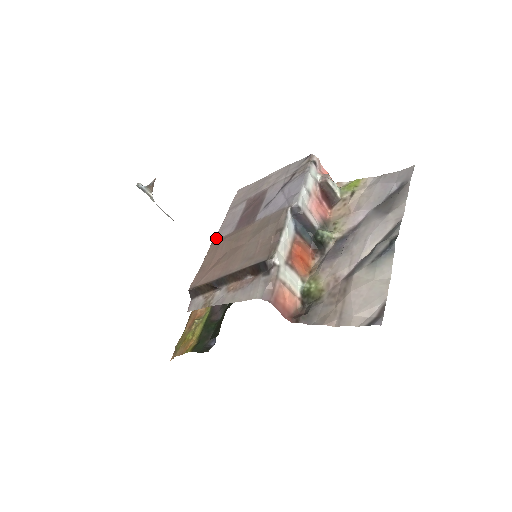
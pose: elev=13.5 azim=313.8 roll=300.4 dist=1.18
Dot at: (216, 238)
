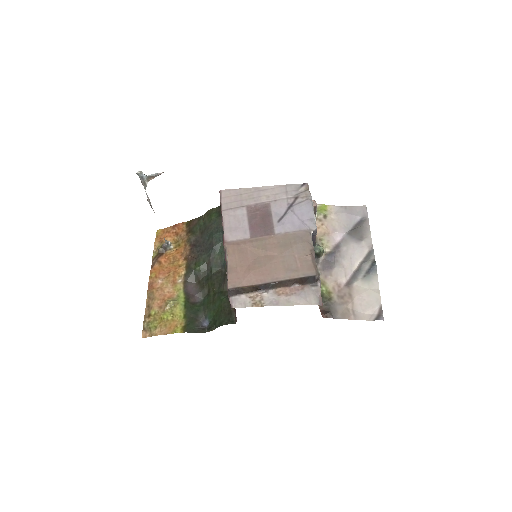
Dot at: (228, 239)
